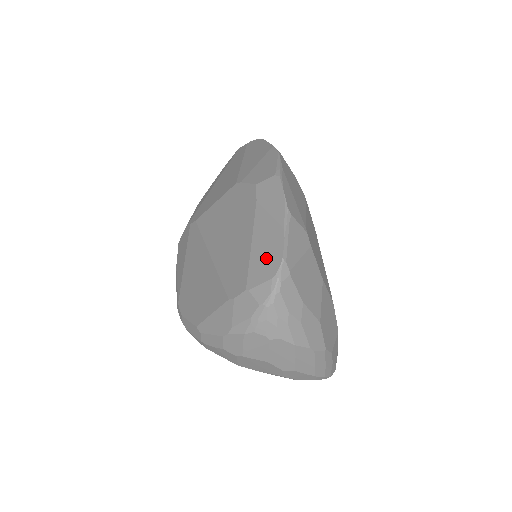
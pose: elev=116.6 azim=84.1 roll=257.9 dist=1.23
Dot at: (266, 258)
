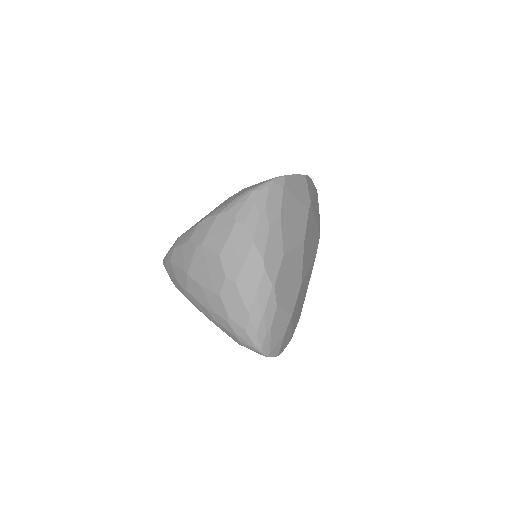
Dot at: occluded
